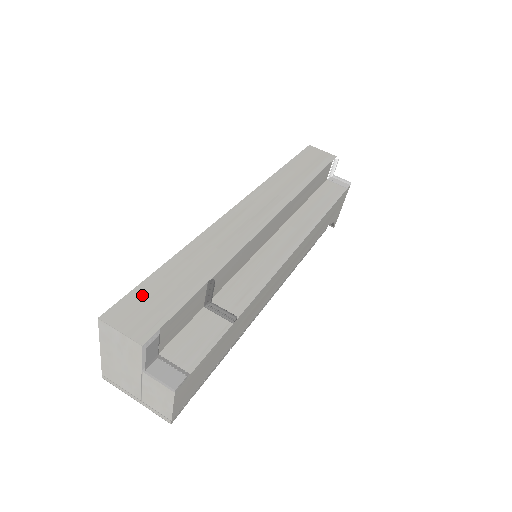
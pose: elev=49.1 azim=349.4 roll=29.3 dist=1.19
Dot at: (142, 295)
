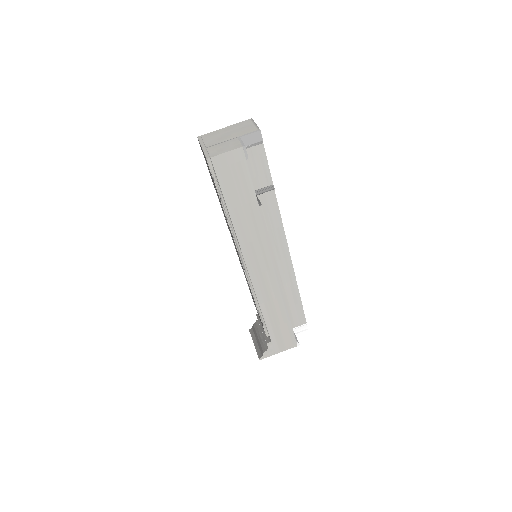
Dot at: occluded
